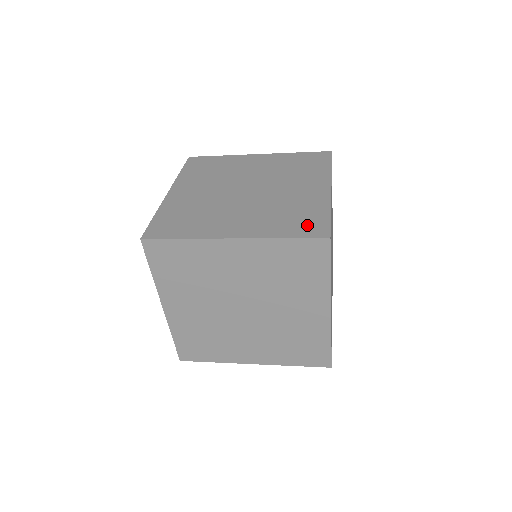
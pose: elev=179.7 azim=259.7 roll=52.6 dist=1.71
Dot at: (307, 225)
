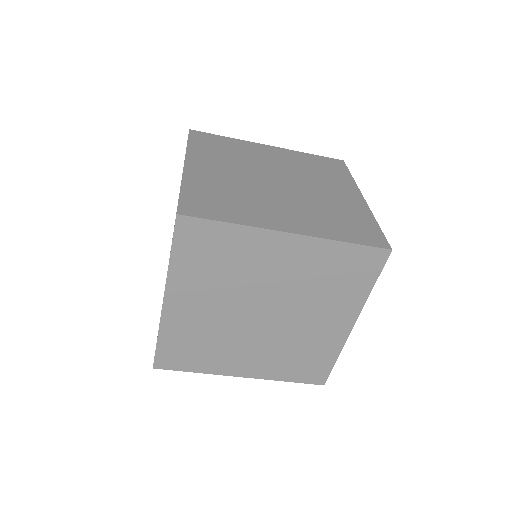
Dot at: (362, 232)
